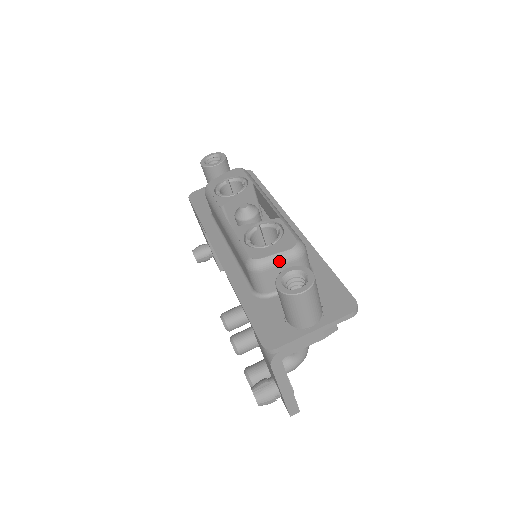
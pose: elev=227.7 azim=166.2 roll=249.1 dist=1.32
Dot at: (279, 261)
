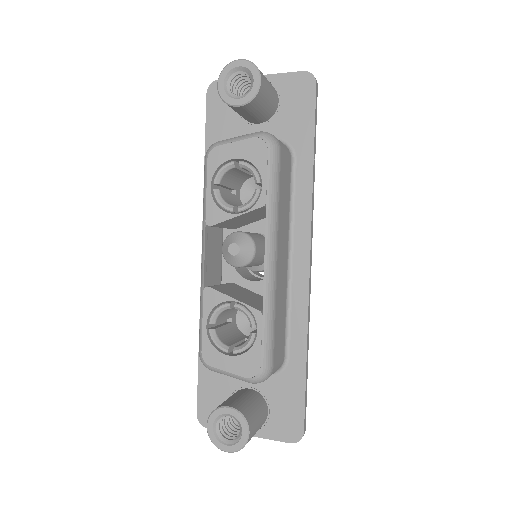
Dot at: occluded
